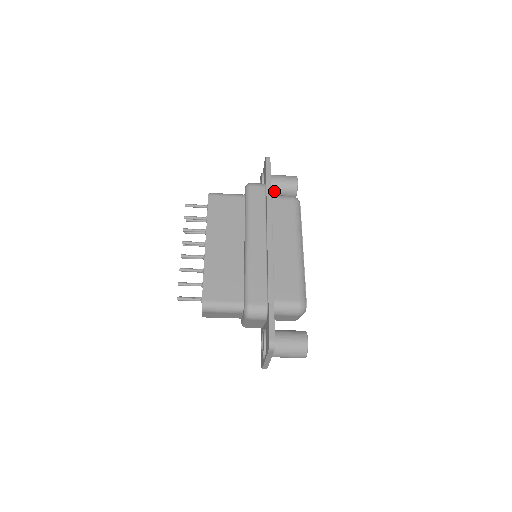
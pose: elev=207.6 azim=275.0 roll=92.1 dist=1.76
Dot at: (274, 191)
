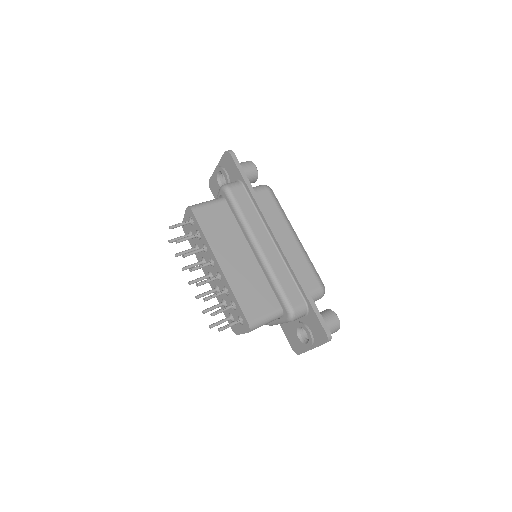
Dot at: occluded
